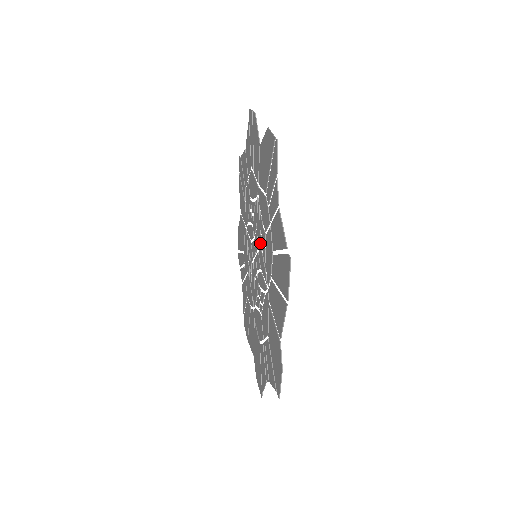
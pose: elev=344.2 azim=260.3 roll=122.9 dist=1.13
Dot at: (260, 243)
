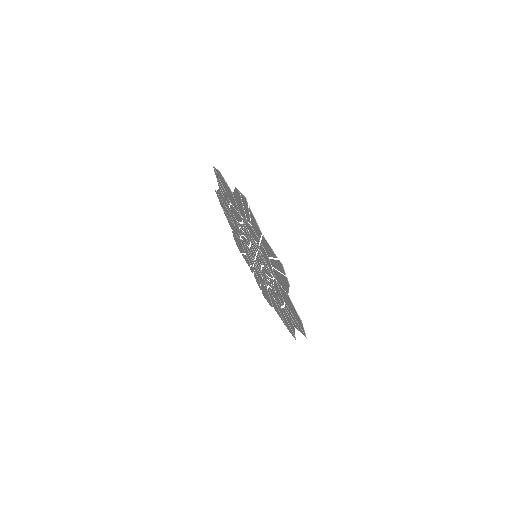
Dot at: (266, 275)
